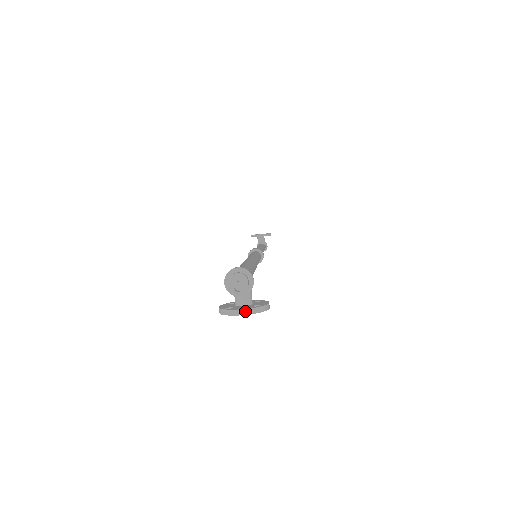
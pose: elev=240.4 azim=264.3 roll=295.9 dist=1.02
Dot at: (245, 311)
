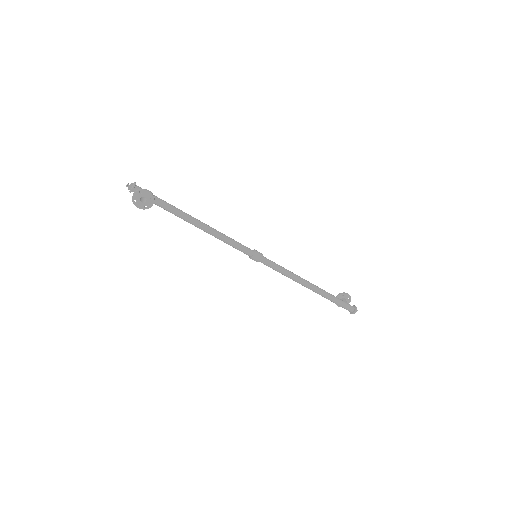
Dot at: (134, 193)
